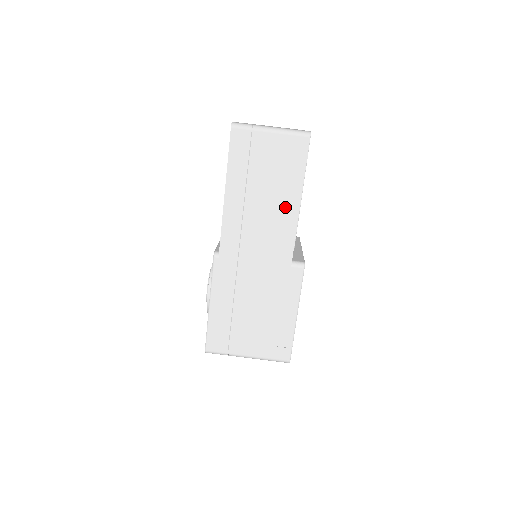
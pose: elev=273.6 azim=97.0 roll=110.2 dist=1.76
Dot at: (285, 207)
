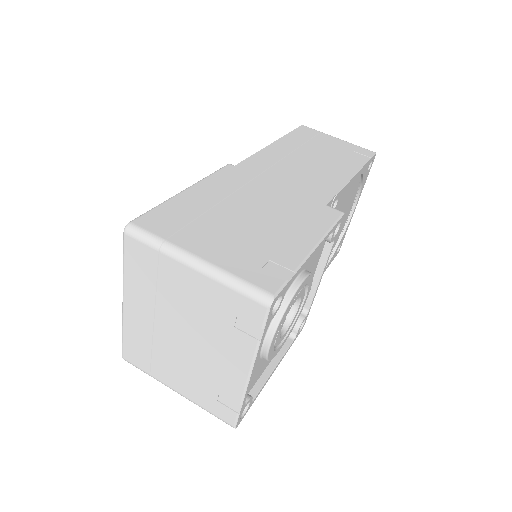
Dot at: (336, 171)
